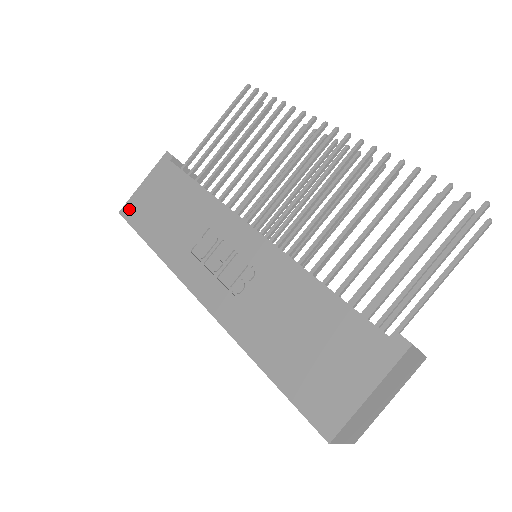
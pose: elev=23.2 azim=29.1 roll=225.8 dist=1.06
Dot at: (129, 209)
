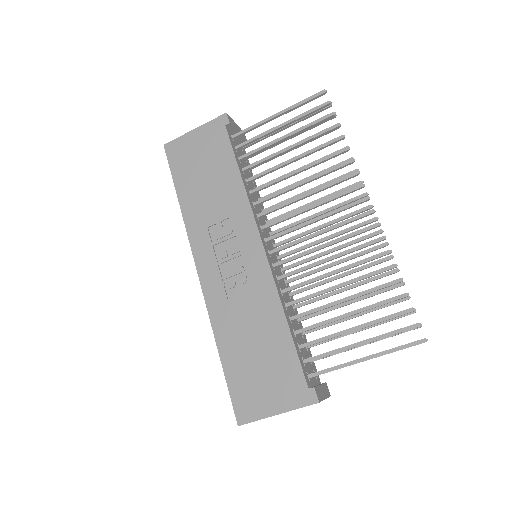
Dot at: (173, 148)
